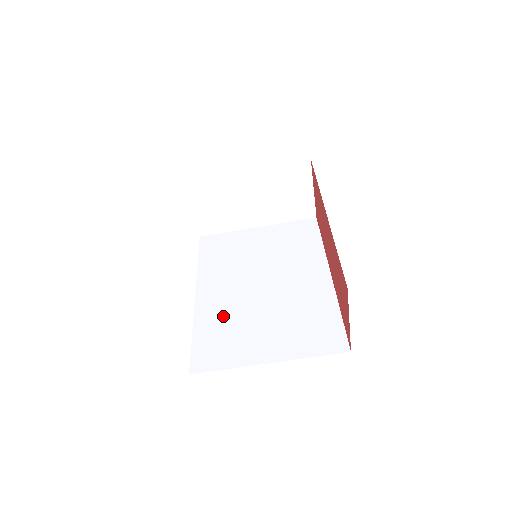
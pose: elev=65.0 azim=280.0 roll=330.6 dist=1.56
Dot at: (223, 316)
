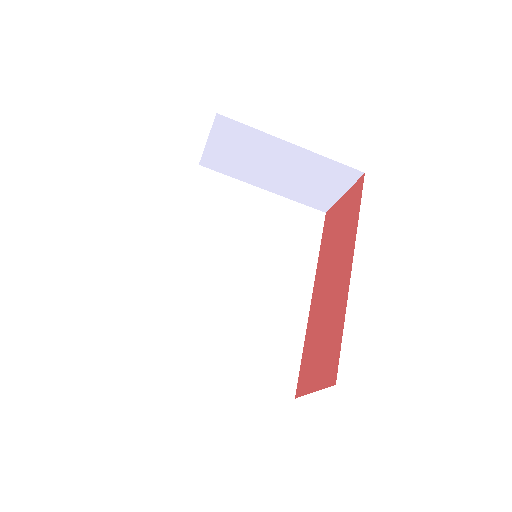
Dot at: (191, 294)
